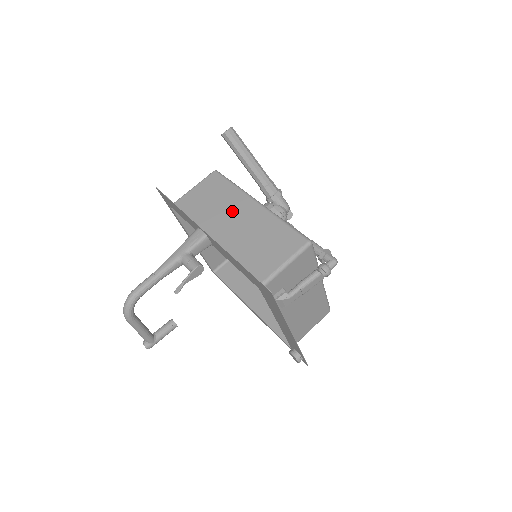
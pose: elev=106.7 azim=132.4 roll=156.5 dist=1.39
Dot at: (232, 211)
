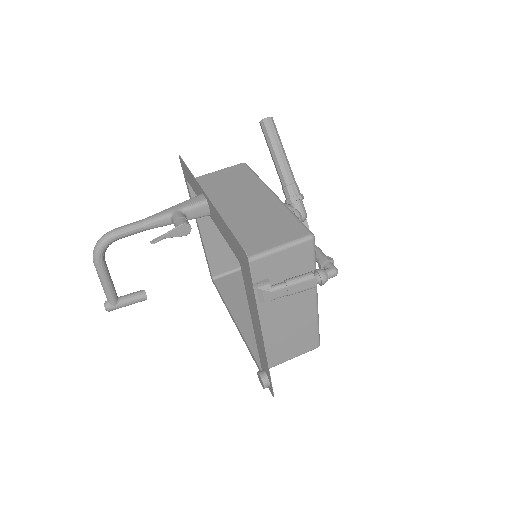
Dot at: (244, 195)
